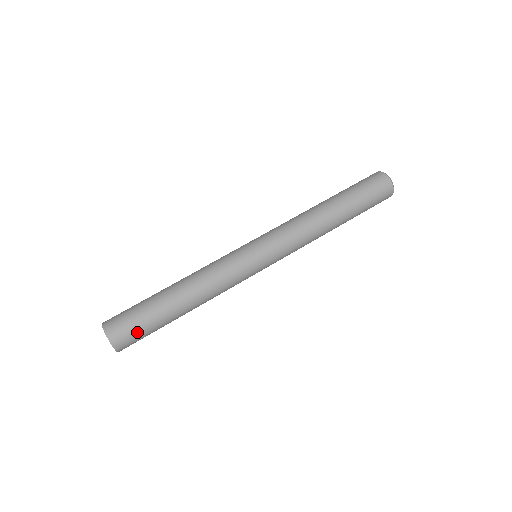
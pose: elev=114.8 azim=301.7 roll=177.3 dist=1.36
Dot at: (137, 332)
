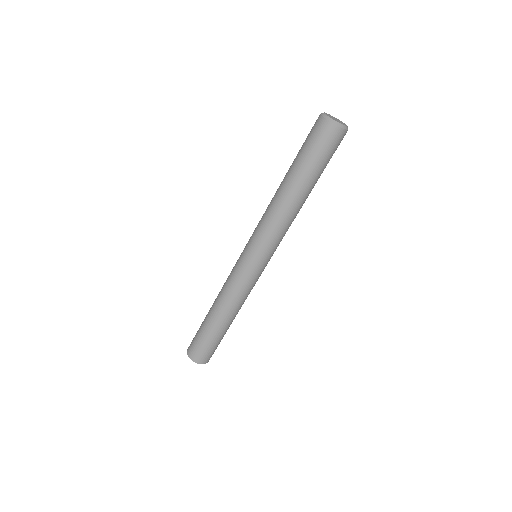
Dot at: occluded
